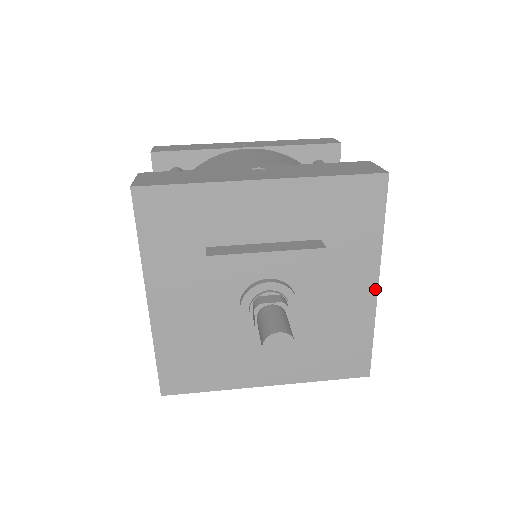
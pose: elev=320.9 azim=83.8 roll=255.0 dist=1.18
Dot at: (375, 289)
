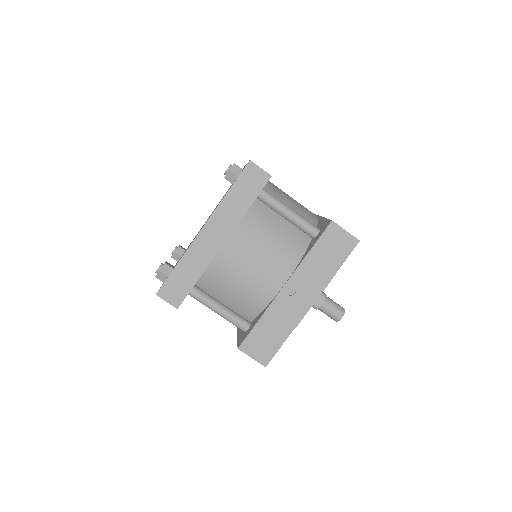
Dot at: occluded
